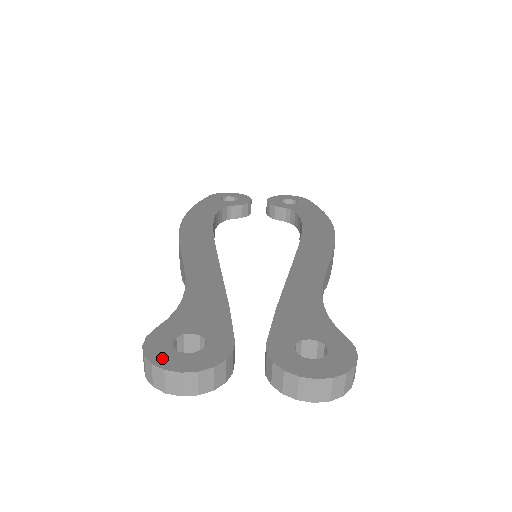
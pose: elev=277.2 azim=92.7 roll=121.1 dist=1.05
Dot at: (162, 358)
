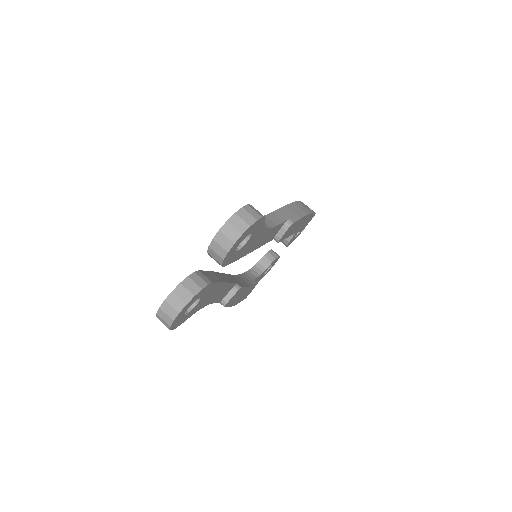
Dot at: occluded
